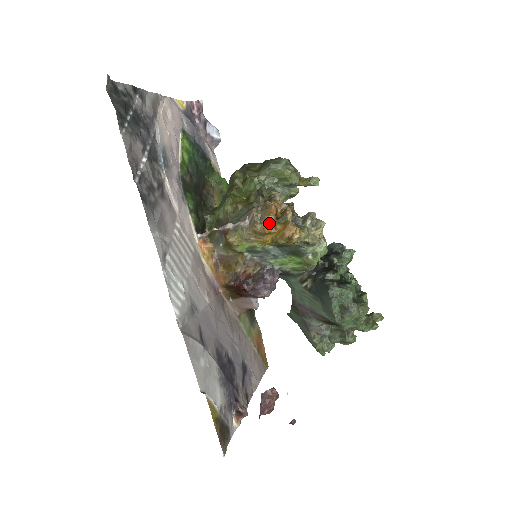
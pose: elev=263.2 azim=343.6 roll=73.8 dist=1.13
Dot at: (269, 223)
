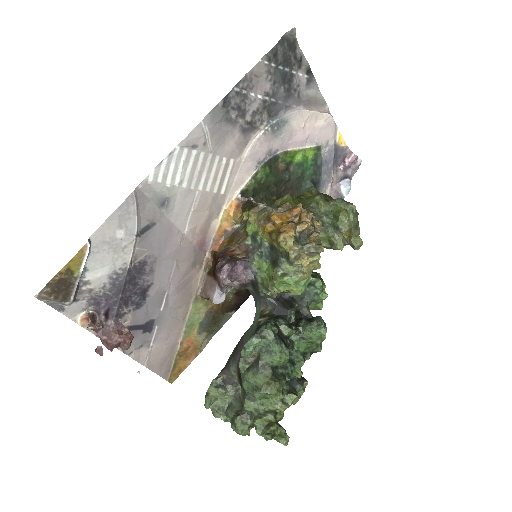
Dot at: (283, 217)
